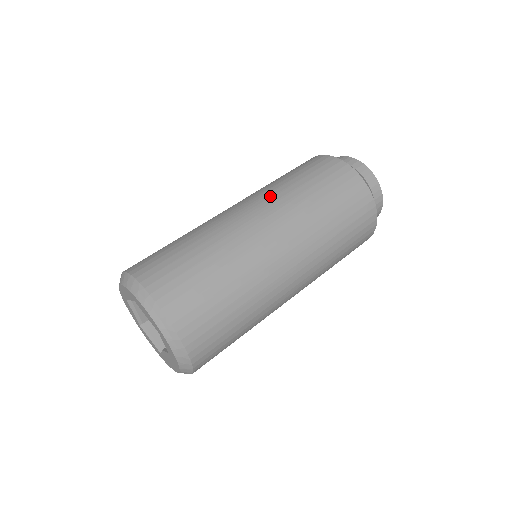
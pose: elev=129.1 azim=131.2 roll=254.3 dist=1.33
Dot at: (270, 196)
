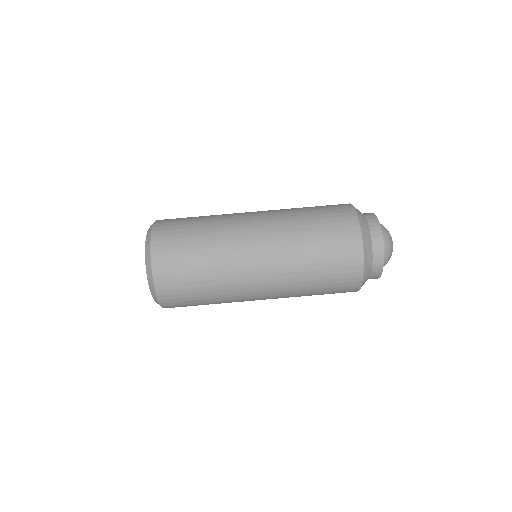
Dot at: (280, 225)
